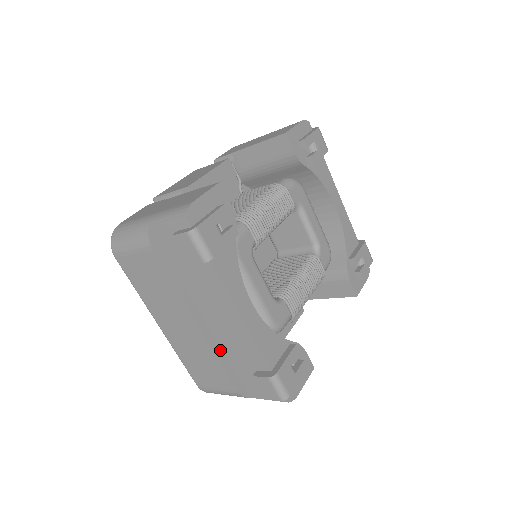
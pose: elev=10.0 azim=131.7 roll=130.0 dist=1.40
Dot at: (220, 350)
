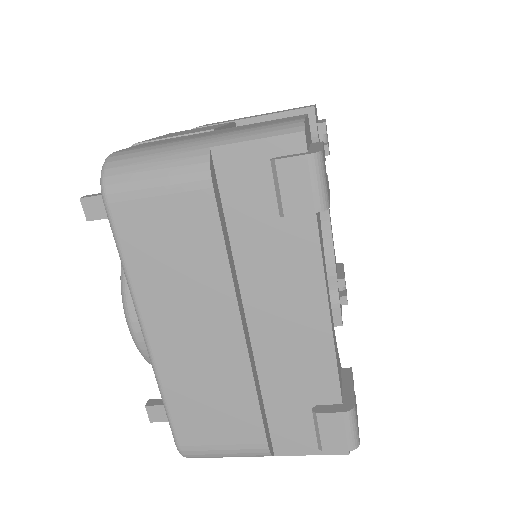
Dot at: (256, 375)
